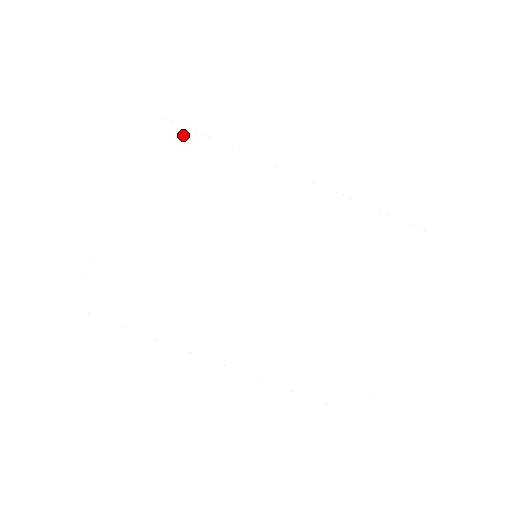
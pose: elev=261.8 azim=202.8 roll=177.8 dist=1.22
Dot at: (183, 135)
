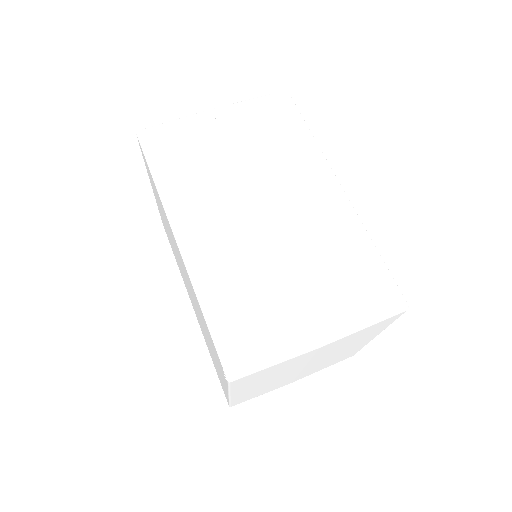
Dot at: (295, 113)
